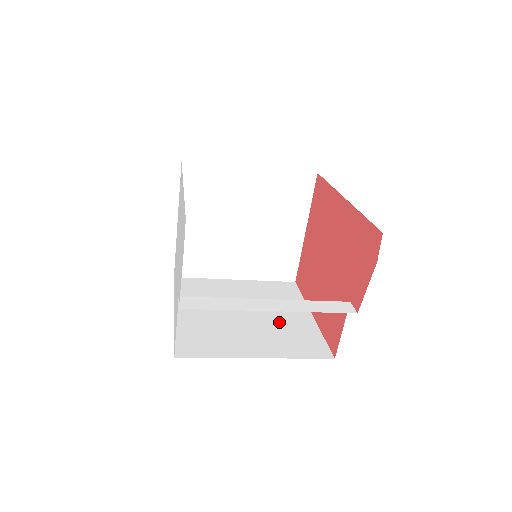
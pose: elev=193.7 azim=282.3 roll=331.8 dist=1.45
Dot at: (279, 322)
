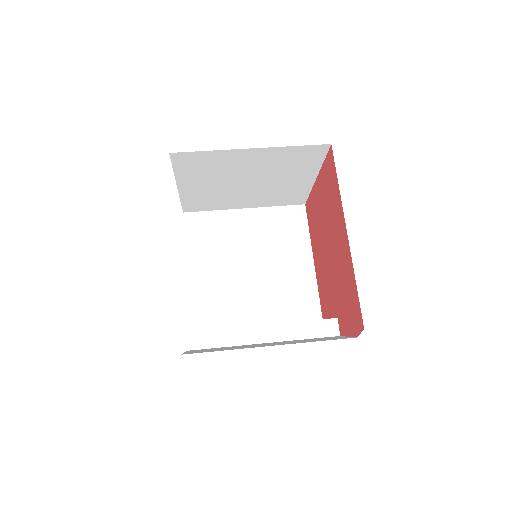
Dot at: (281, 278)
